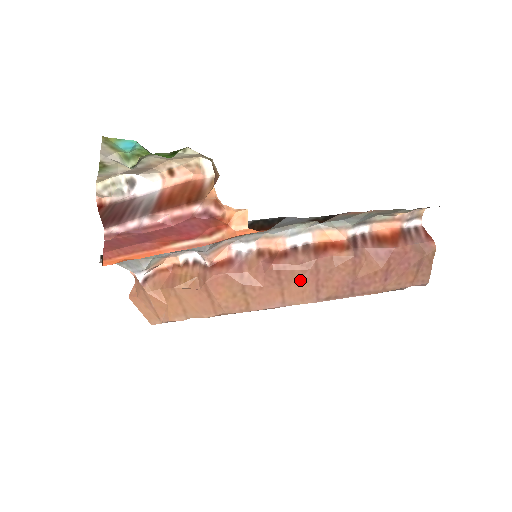
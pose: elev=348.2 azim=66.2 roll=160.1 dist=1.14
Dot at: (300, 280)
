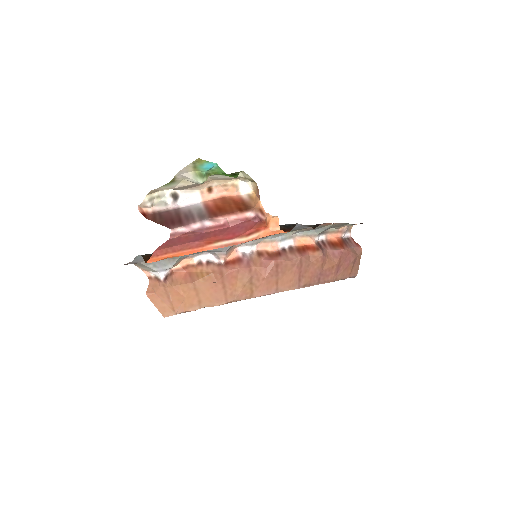
Dot at: (290, 272)
